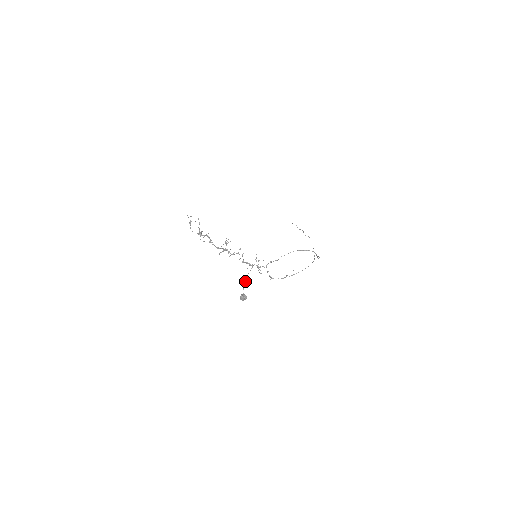
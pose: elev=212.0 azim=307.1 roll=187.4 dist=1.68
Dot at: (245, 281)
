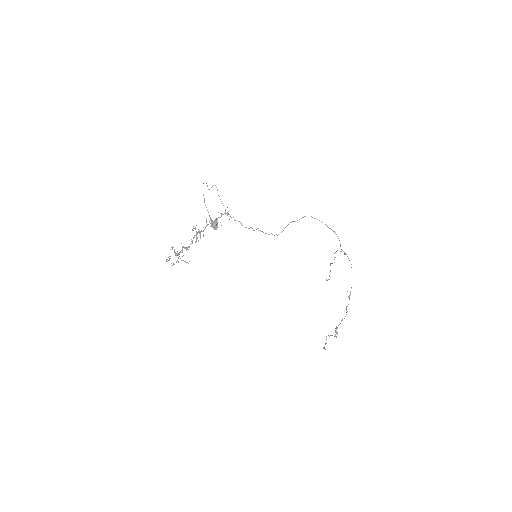
Dot at: (207, 210)
